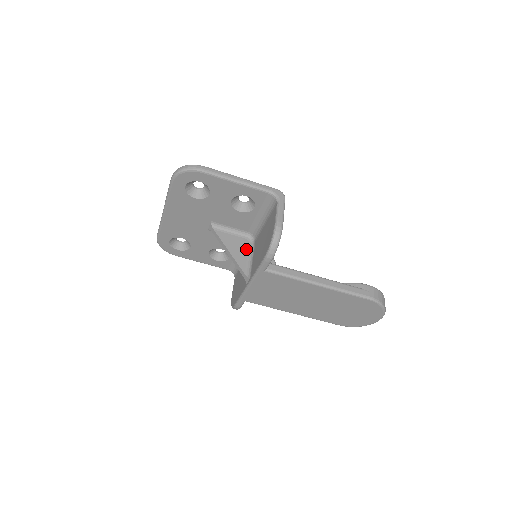
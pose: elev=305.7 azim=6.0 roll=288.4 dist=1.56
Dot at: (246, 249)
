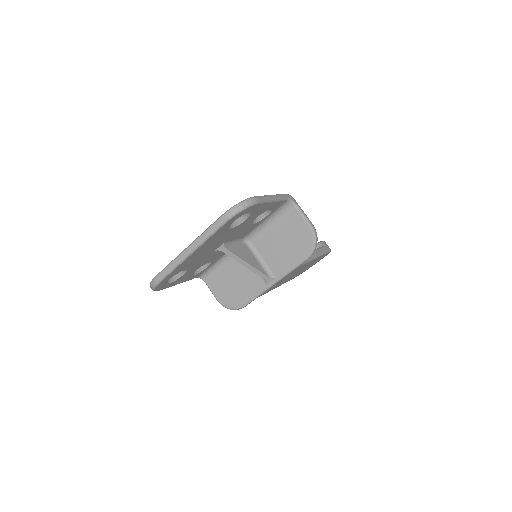
Dot at: (251, 254)
